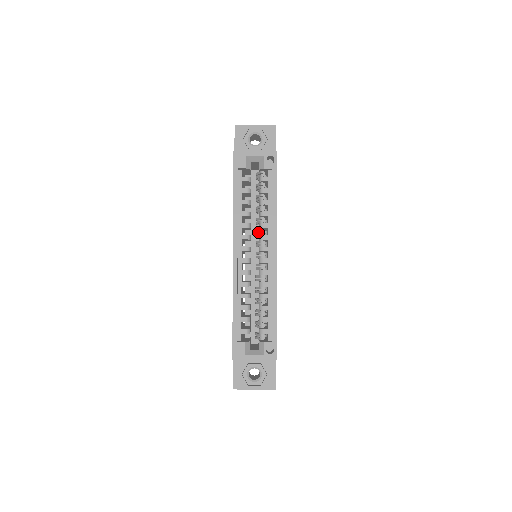
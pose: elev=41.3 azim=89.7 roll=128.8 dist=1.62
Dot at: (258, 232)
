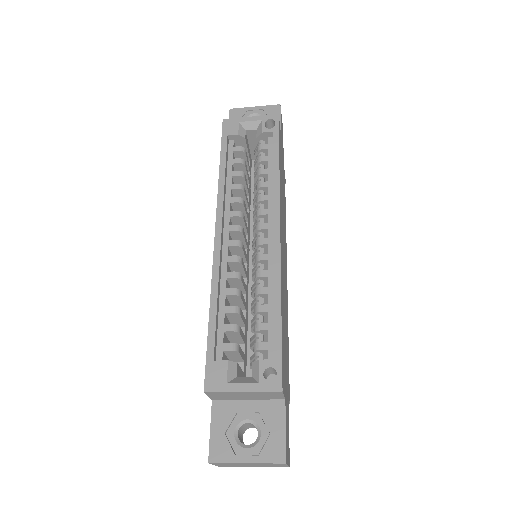
Dot at: occluded
